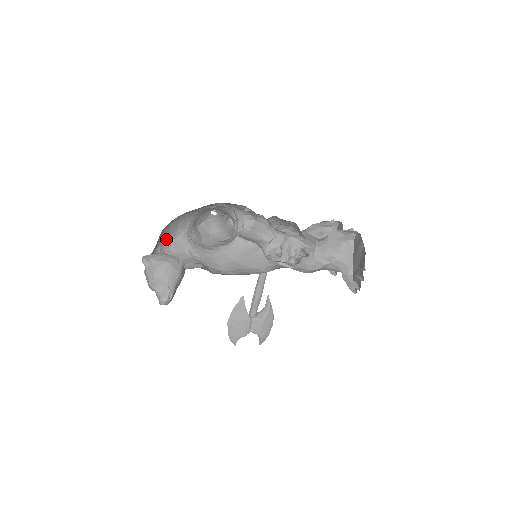
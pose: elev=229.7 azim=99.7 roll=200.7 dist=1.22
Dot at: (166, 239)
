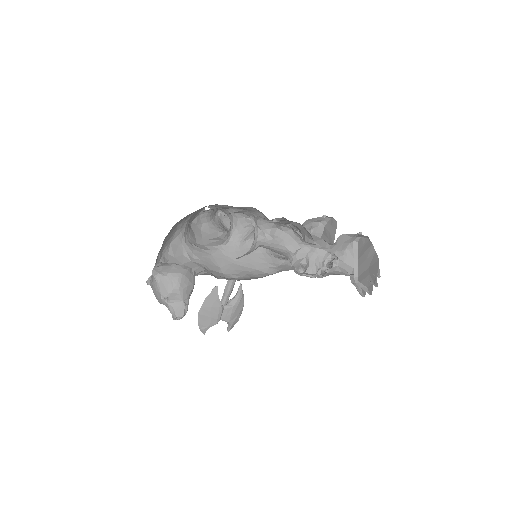
Dot at: (165, 242)
